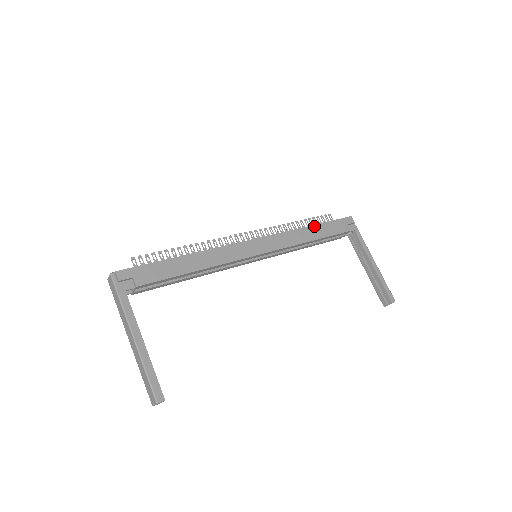
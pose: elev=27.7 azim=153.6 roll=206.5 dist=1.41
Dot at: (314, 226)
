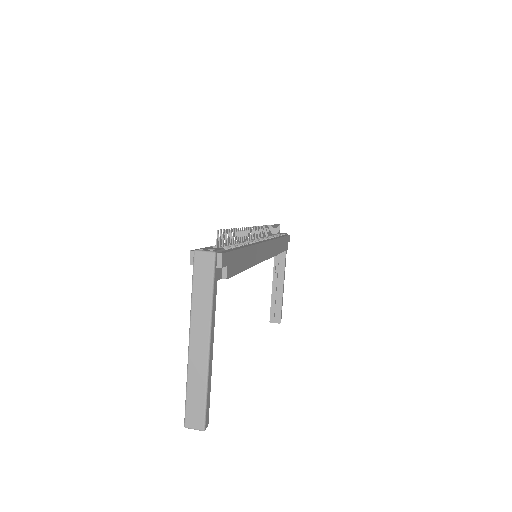
Dot at: (282, 238)
